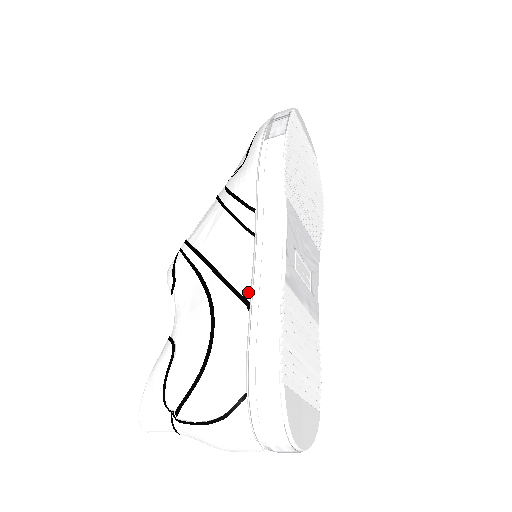
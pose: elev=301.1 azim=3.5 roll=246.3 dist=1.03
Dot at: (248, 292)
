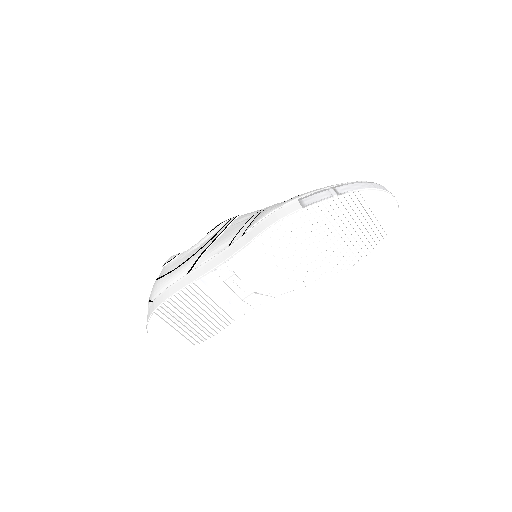
Dot at: (196, 268)
